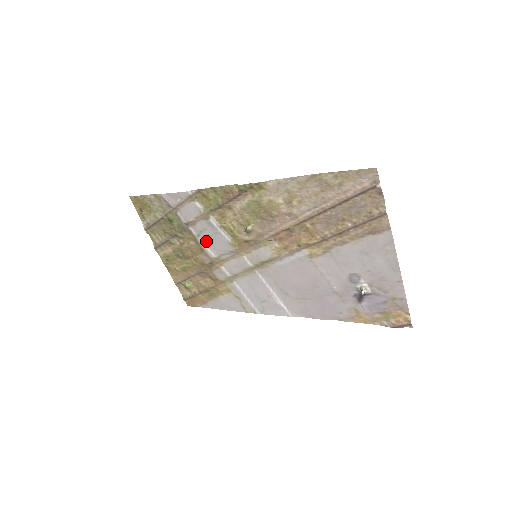
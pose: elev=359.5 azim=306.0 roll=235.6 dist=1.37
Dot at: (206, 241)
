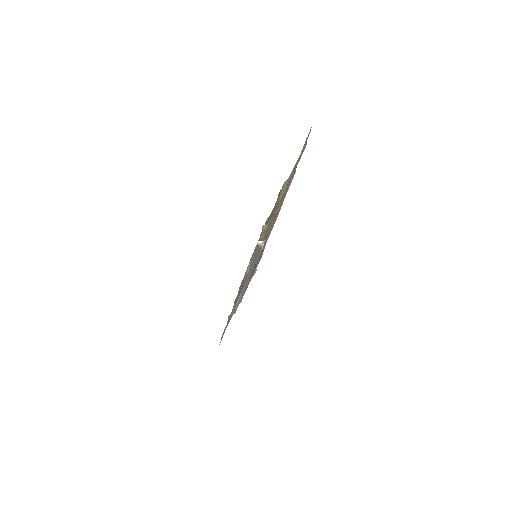
Dot at: occluded
